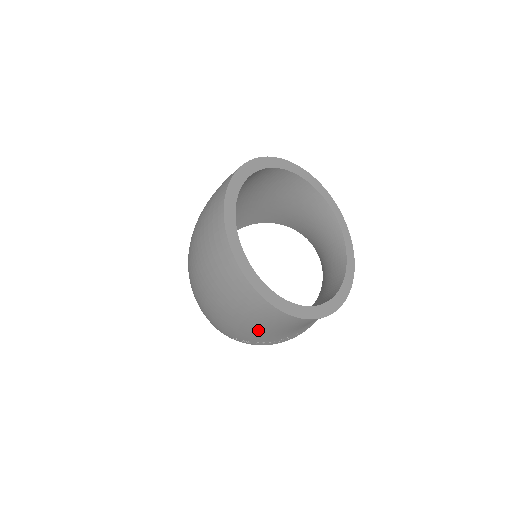
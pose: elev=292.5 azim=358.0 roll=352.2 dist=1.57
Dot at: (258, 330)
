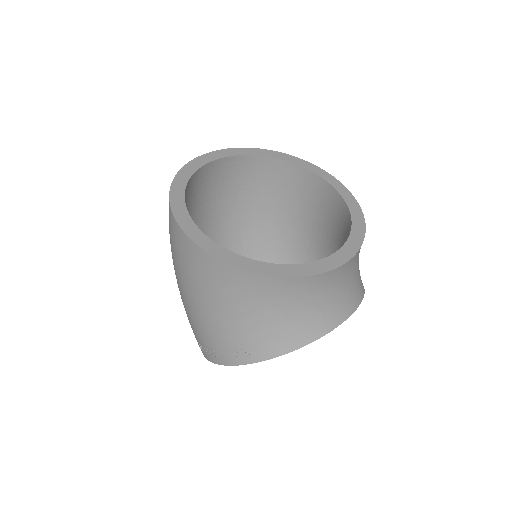
Dot at: (188, 292)
